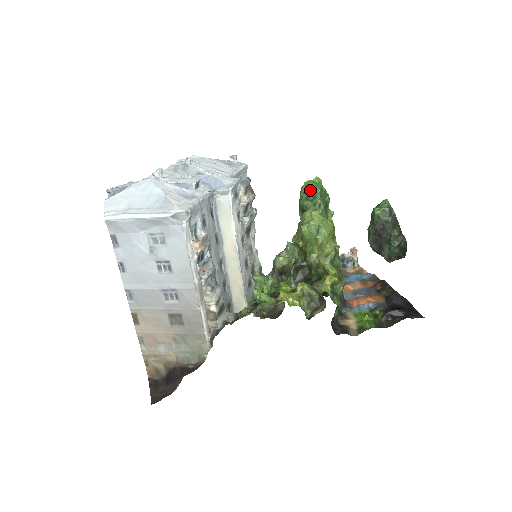
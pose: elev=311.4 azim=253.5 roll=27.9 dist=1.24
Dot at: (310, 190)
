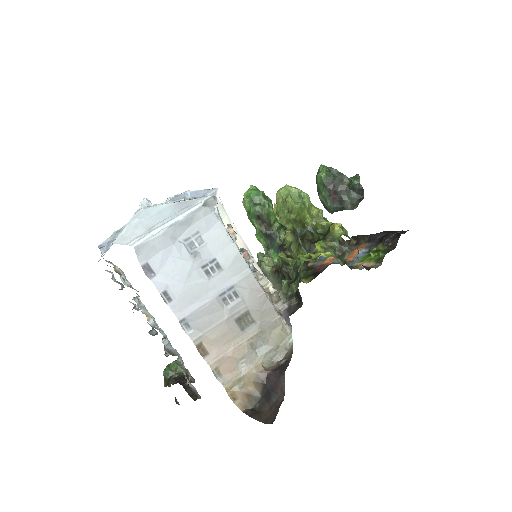
Dot at: (253, 197)
